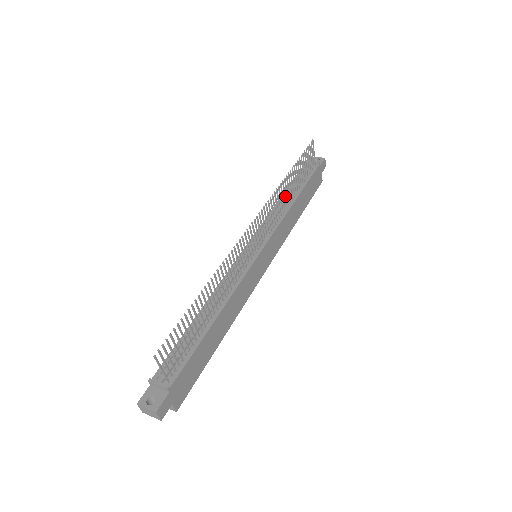
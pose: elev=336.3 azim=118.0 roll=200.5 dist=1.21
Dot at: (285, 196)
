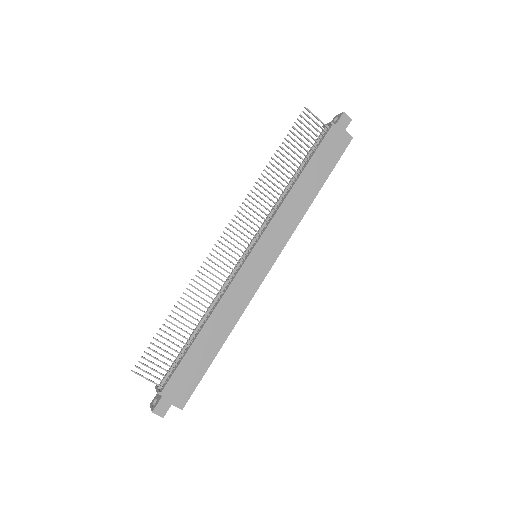
Dot at: (276, 185)
